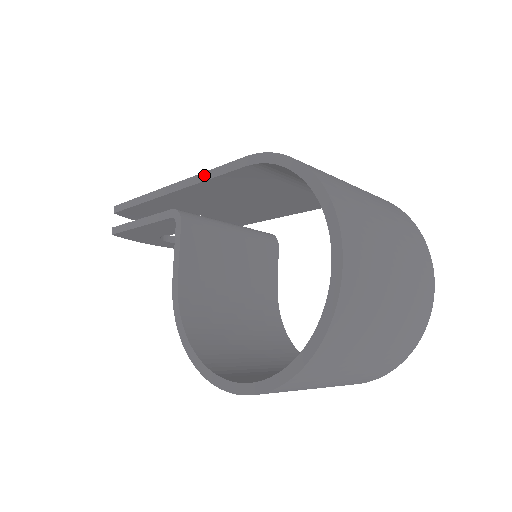
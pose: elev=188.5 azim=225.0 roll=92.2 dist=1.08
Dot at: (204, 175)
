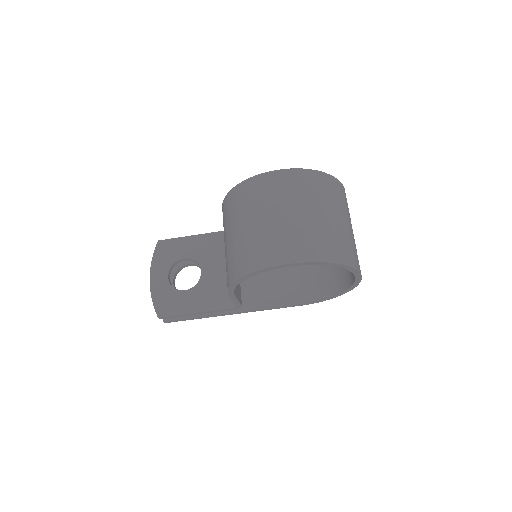
Dot at: occluded
